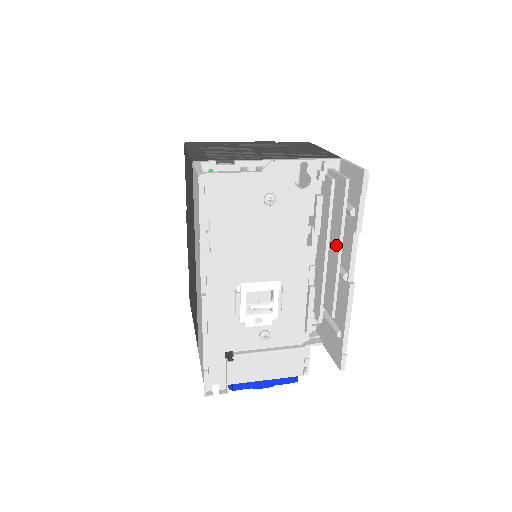
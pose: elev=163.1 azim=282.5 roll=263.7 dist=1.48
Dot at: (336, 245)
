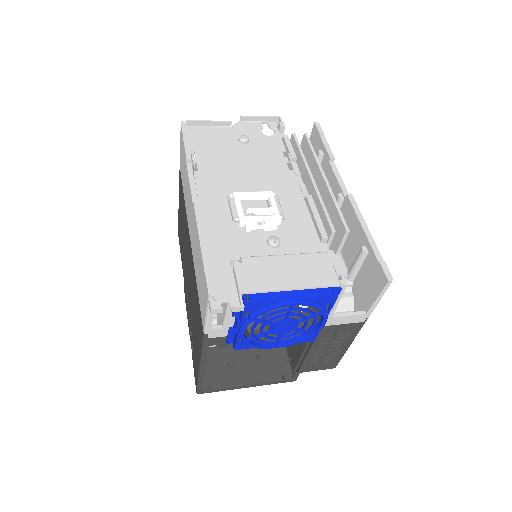
Dot at: (319, 178)
